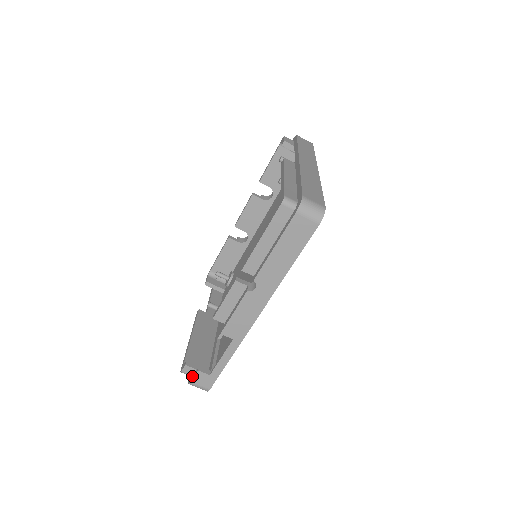
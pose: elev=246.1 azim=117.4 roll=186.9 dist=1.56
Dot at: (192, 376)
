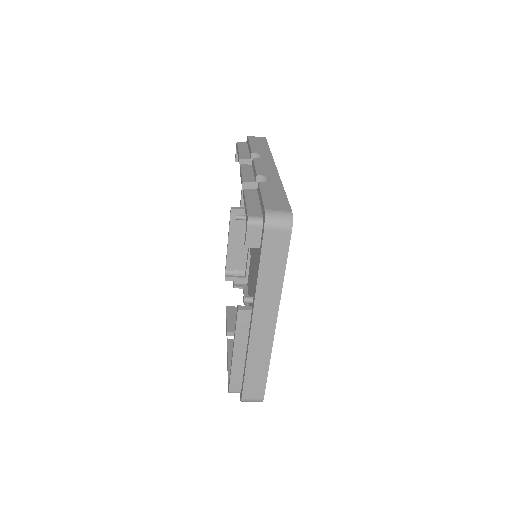
Dot at: occluded
